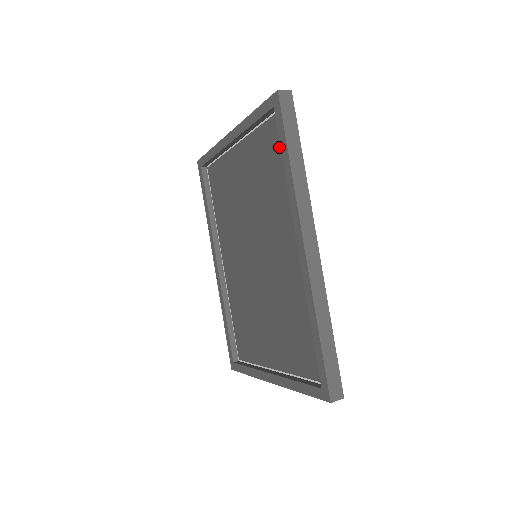
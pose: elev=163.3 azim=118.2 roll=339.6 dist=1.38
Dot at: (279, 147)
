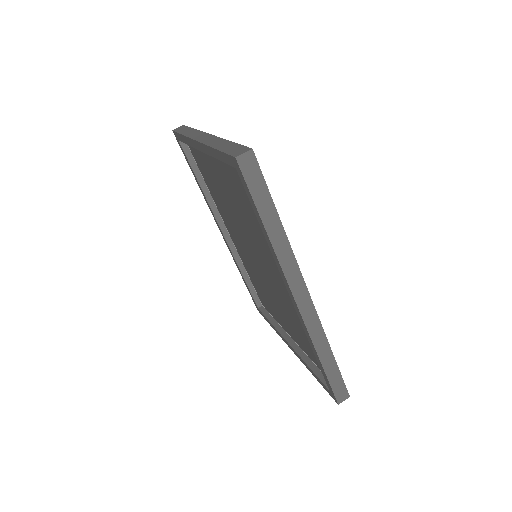
Dot at: occluded
